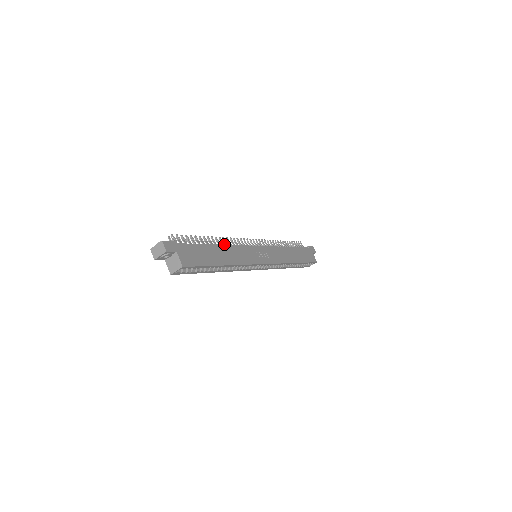
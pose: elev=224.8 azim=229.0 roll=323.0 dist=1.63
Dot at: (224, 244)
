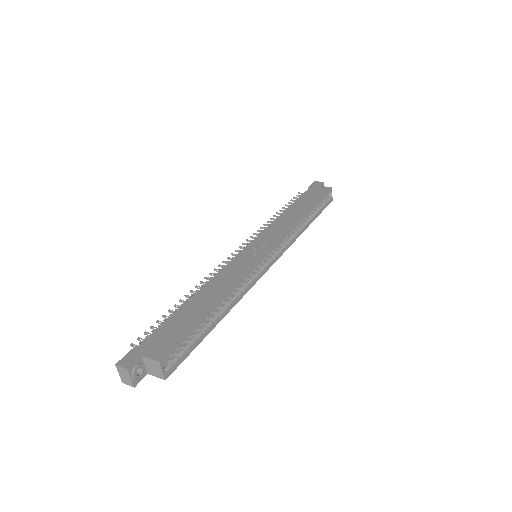
Dot at: occluded
